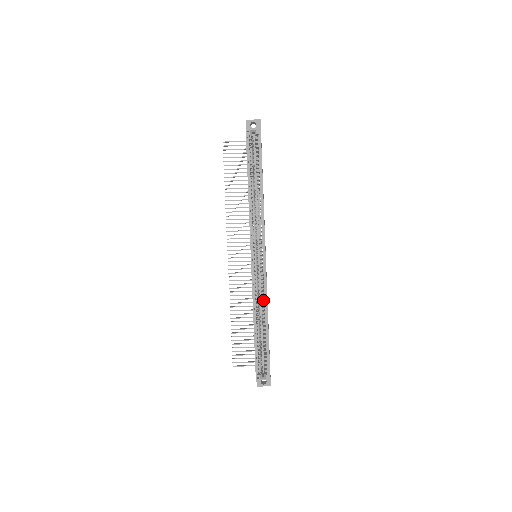
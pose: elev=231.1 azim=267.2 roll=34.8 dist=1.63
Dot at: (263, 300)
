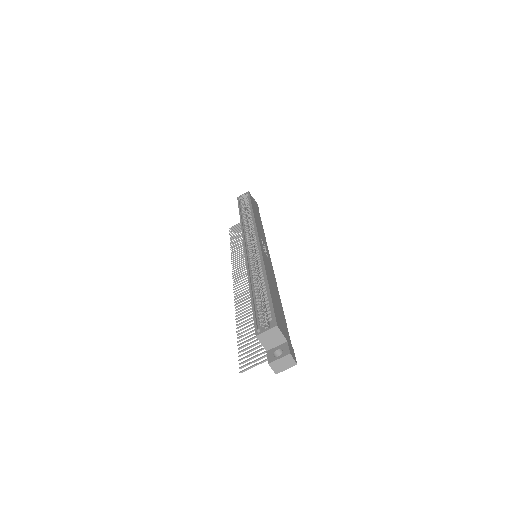
Dot at: (260, 267)
